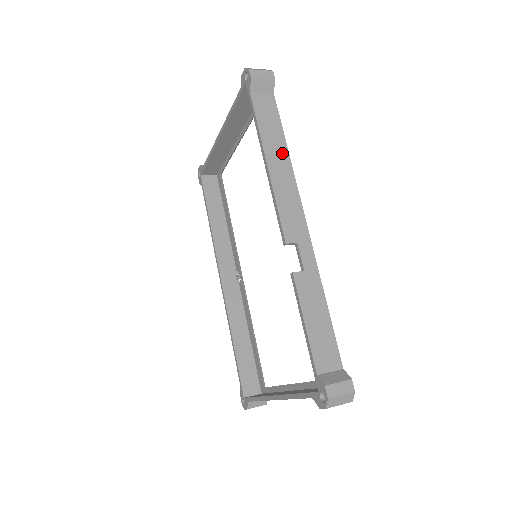
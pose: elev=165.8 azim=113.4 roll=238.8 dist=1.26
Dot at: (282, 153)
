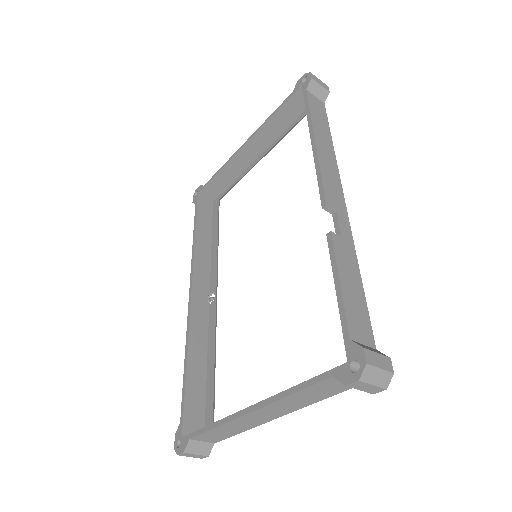
Dot at: (328, 142)
